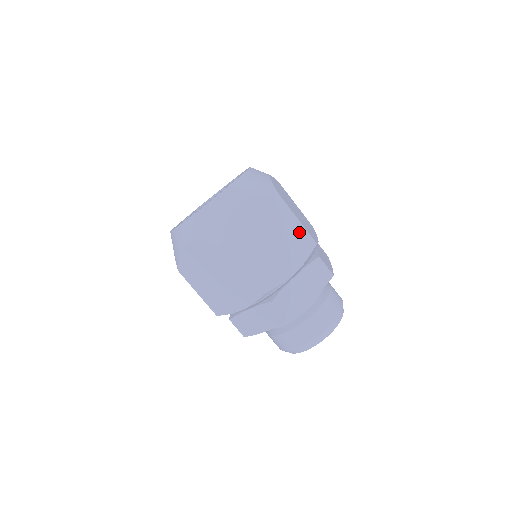
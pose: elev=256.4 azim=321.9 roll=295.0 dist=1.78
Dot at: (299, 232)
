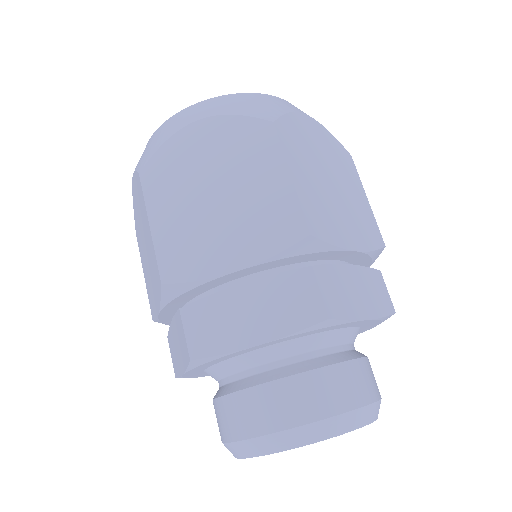
Dot at: (367, 212)
